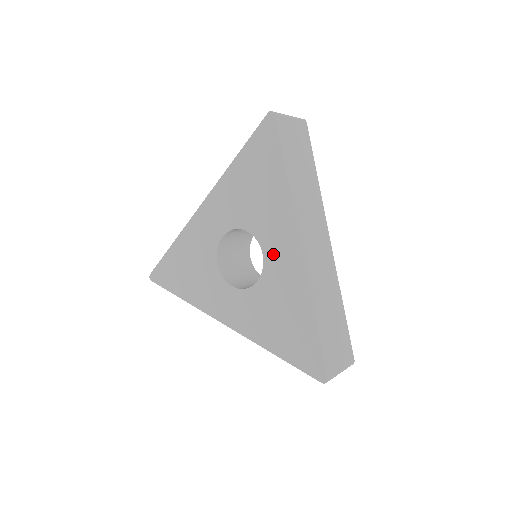
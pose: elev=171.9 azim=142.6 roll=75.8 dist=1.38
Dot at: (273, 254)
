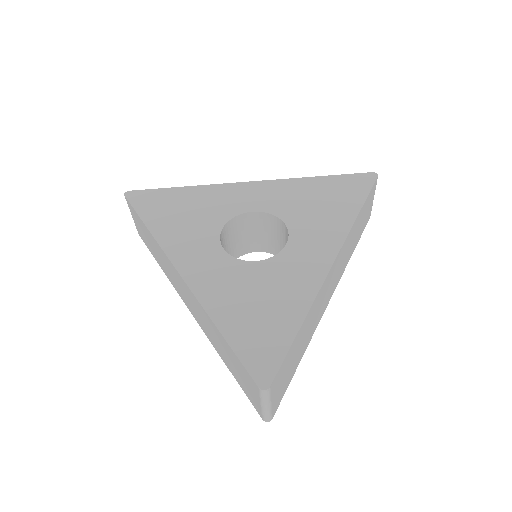
Dot at: (298, 251)
